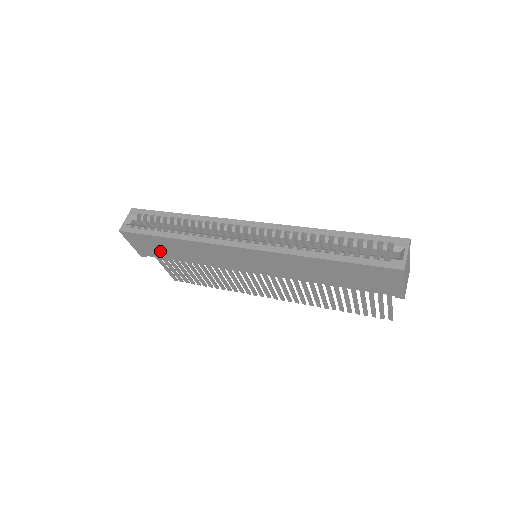
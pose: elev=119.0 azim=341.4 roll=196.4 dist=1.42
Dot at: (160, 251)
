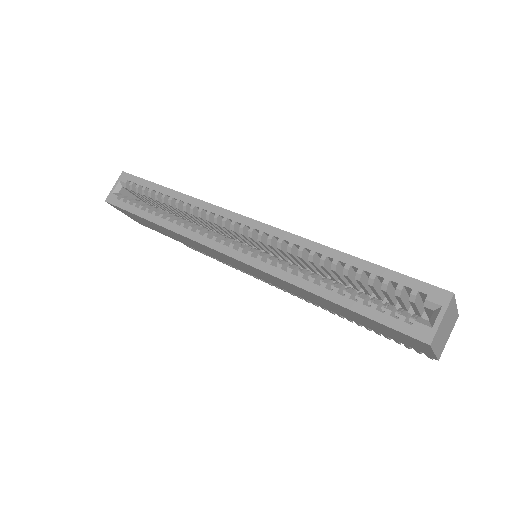
Dot at: (153, 227)
